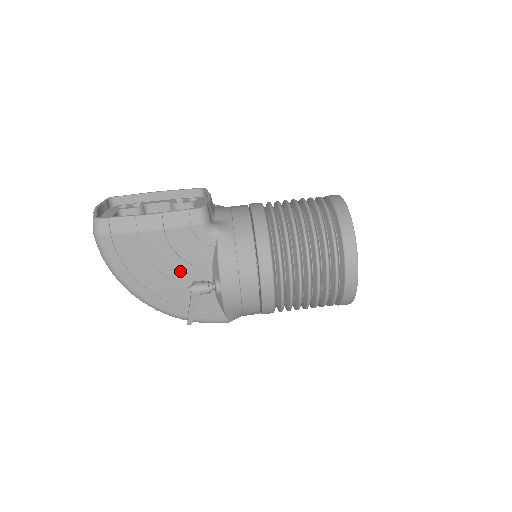
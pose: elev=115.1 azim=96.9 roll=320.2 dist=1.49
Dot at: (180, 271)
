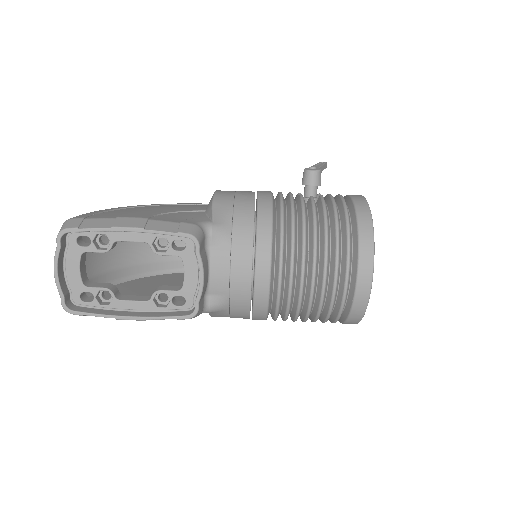
Dot at: occluded
